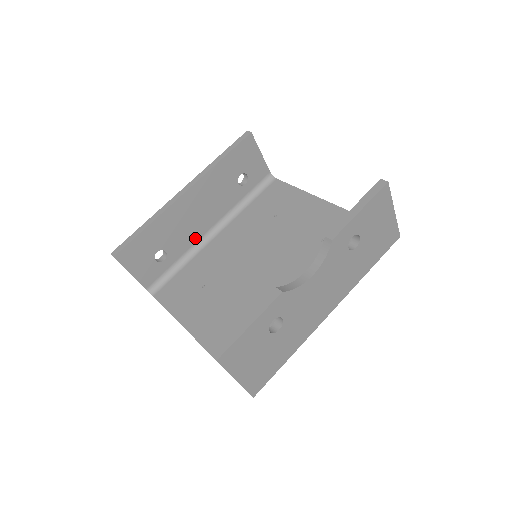
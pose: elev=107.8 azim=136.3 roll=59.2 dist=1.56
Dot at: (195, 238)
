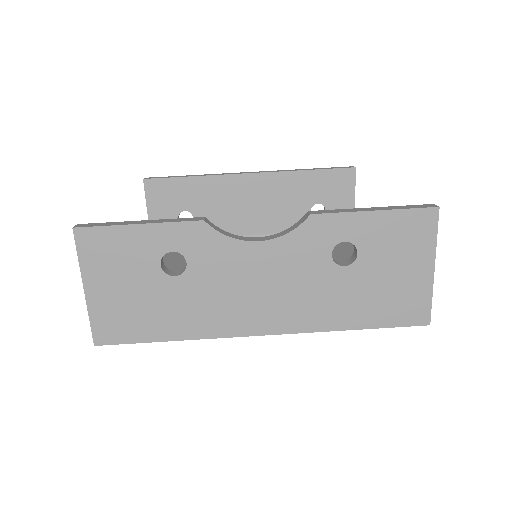
Dot at: (231, 231)
